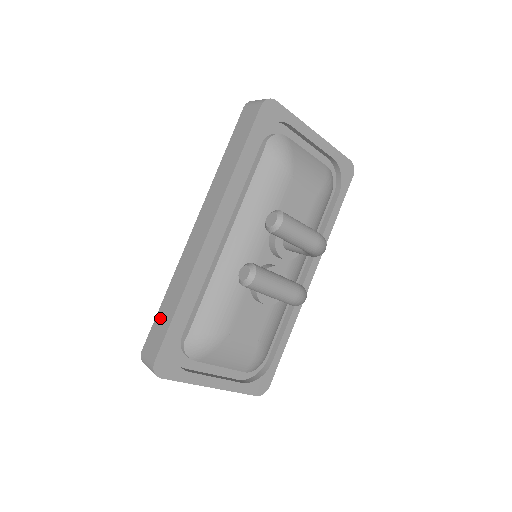
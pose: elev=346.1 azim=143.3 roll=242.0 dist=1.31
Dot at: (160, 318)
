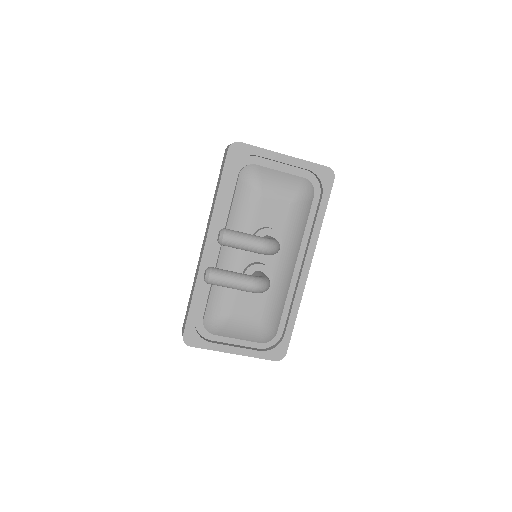
Dot at: (188, 306)
